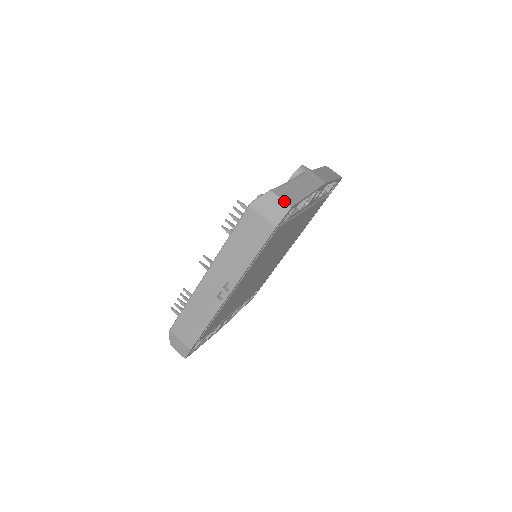
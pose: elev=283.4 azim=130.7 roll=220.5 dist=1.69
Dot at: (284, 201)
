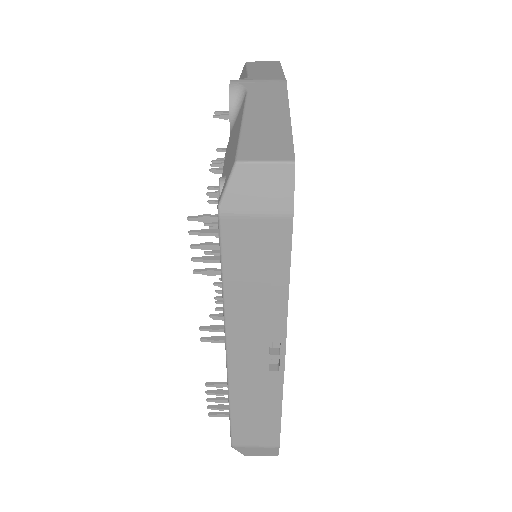
Dot at: (274, 161)
